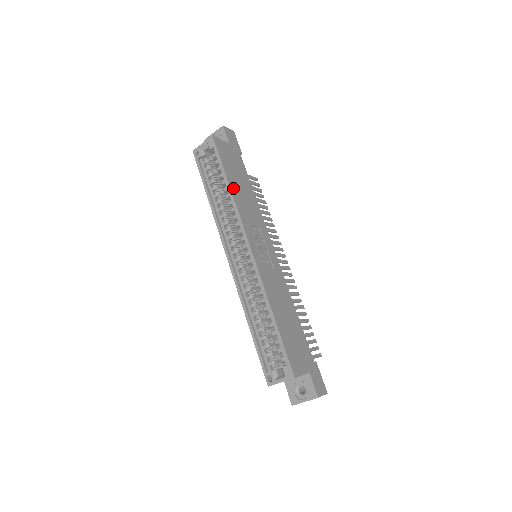
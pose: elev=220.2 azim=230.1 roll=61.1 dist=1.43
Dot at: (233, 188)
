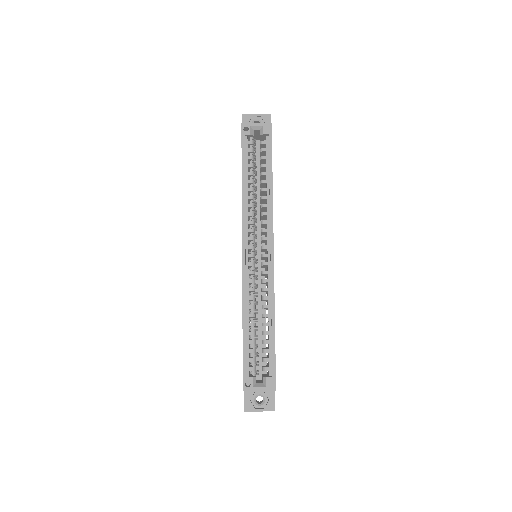
Dot at: (272, 185)
